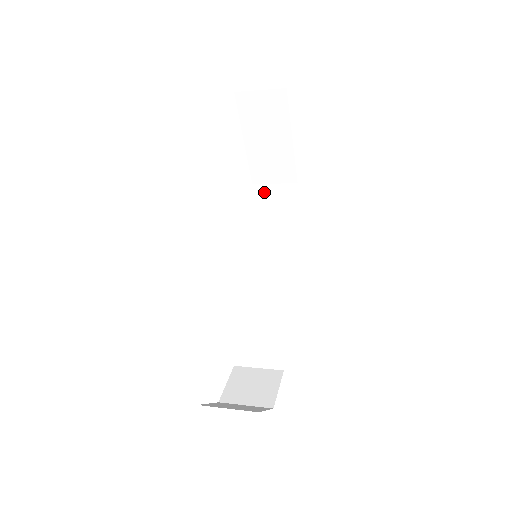
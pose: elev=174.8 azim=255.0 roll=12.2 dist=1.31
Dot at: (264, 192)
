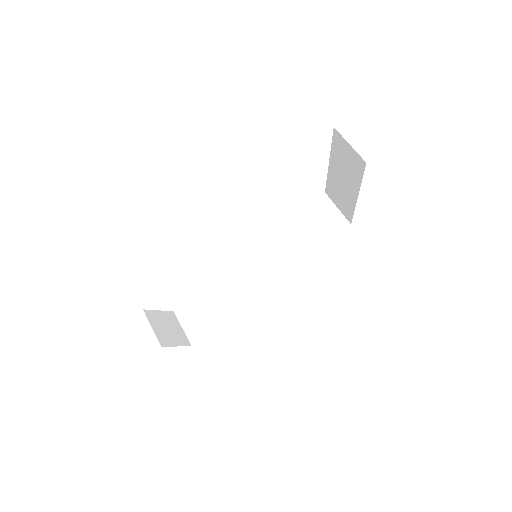
Dot at: (325, 207)
